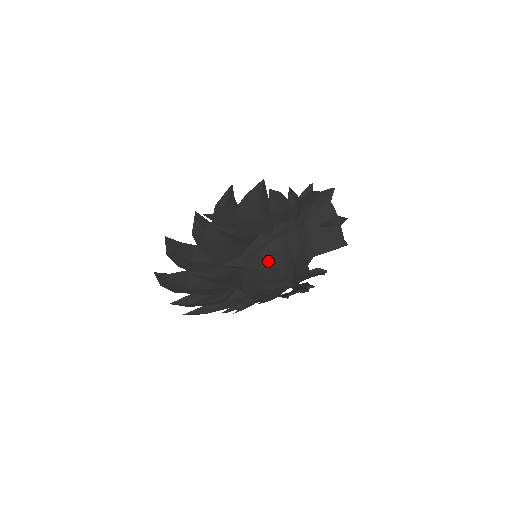
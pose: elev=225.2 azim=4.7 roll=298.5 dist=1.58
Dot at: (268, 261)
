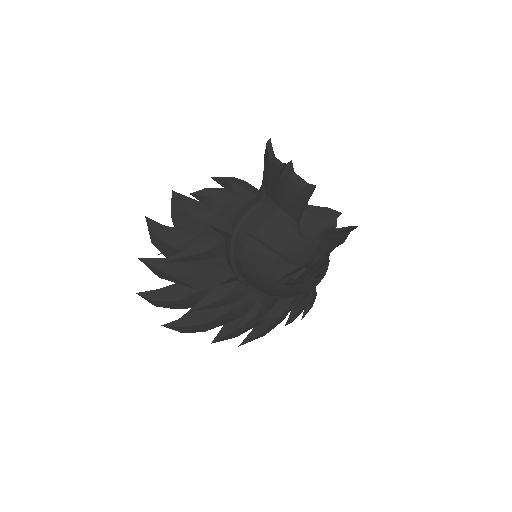
Dot at: (244, 258)
